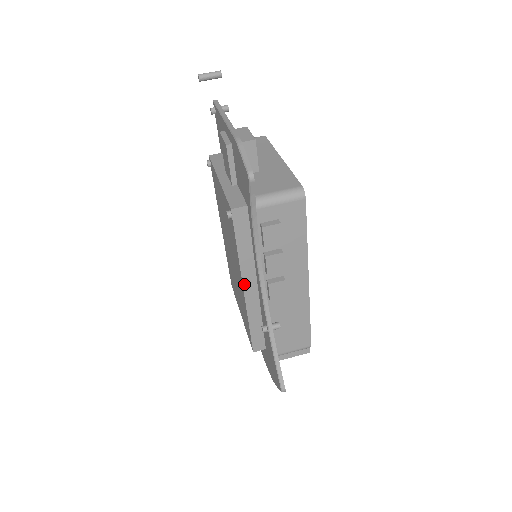
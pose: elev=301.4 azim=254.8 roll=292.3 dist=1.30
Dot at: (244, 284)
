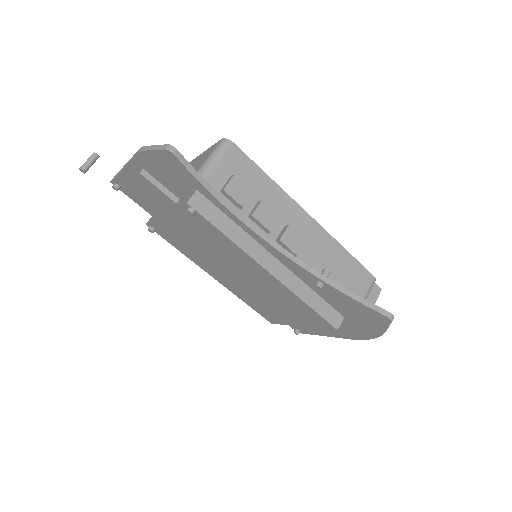
Dot at: (264, 266)
